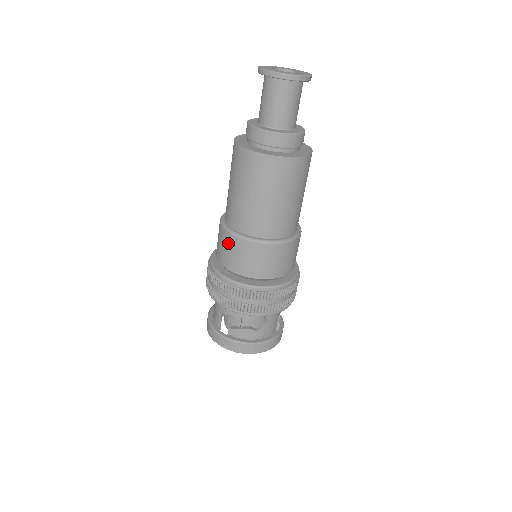
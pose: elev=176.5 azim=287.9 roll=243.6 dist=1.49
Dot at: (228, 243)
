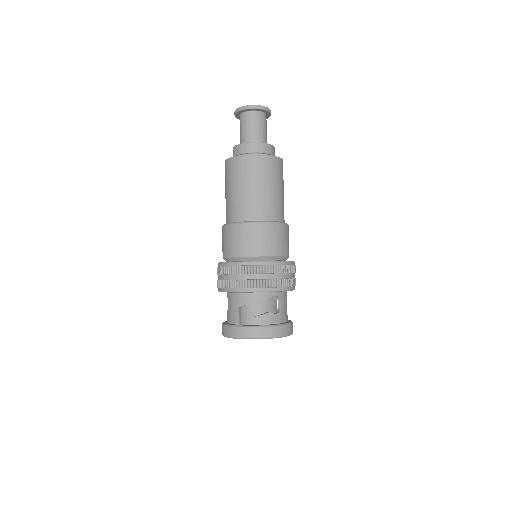
Dot at: (239, 233)
